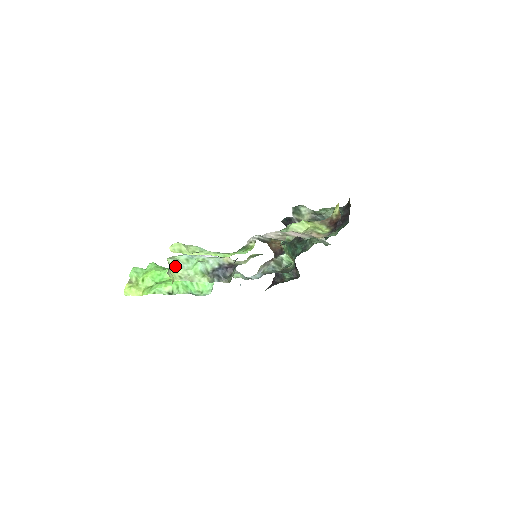
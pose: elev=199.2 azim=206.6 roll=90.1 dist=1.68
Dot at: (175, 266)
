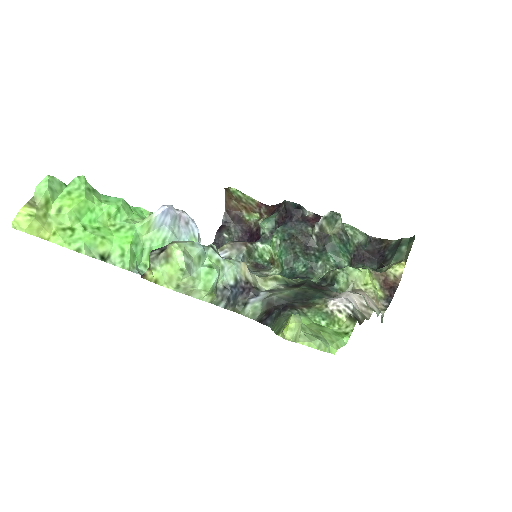
Dot at: (185, 271)
